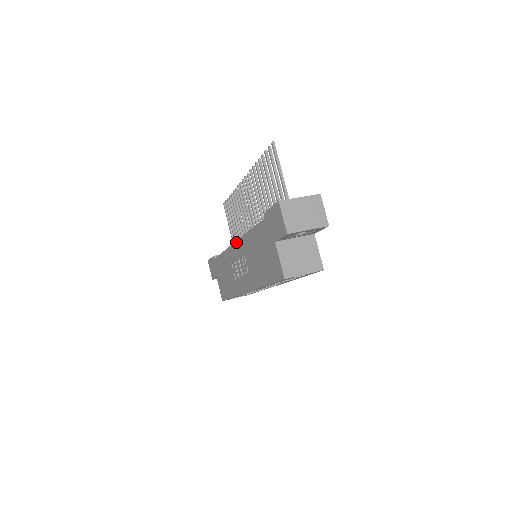
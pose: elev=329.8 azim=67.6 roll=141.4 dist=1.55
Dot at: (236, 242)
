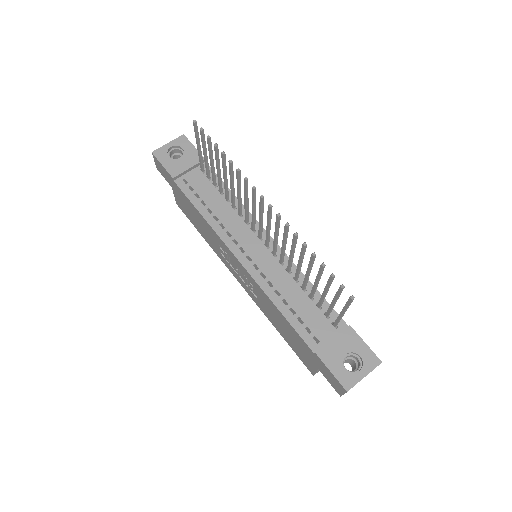
Dot at: (243, 267)
